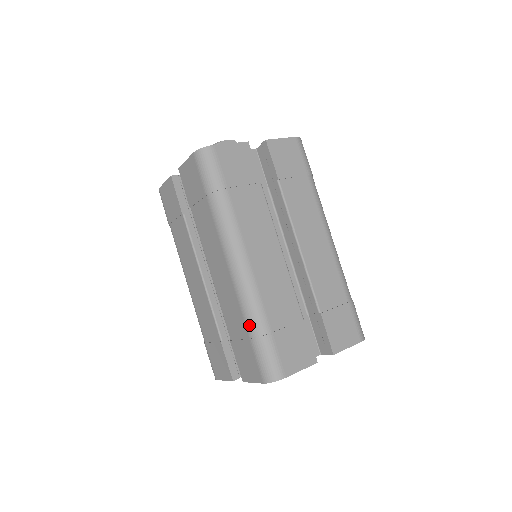
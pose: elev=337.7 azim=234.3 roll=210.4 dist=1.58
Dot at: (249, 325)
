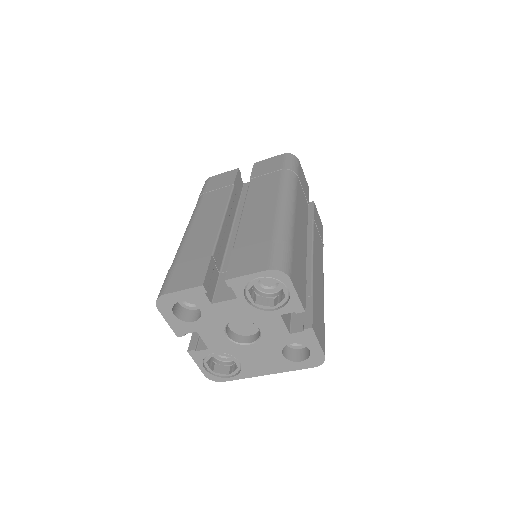
Dot at: occluded
